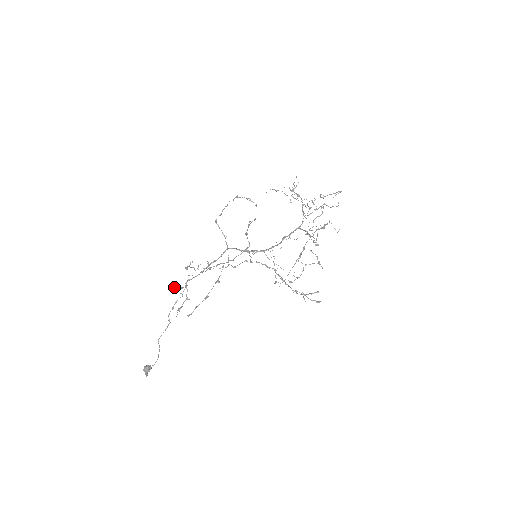
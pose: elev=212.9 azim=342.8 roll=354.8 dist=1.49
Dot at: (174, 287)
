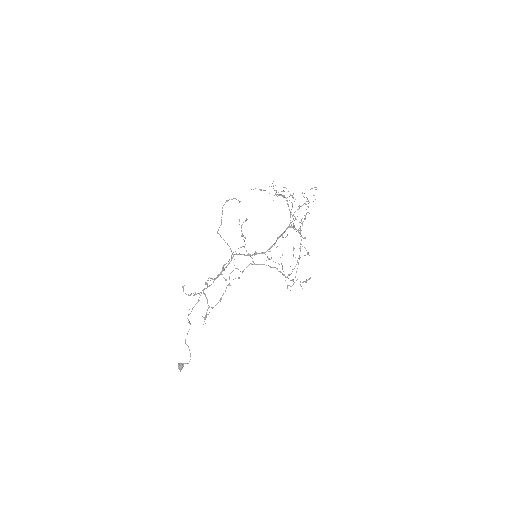
Dot at: (183, 290)
